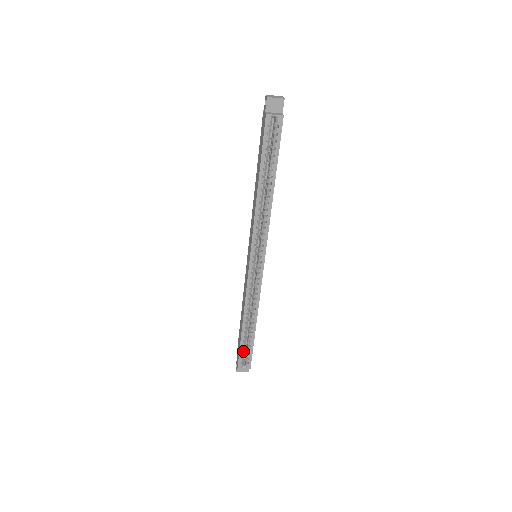
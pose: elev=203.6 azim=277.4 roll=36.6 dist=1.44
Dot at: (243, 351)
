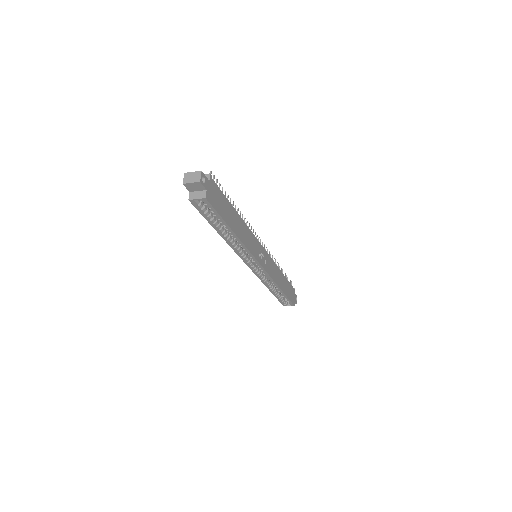
Dot at: (281, 300)
